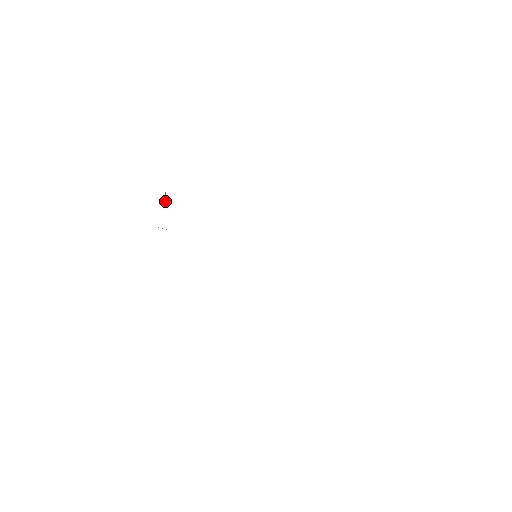
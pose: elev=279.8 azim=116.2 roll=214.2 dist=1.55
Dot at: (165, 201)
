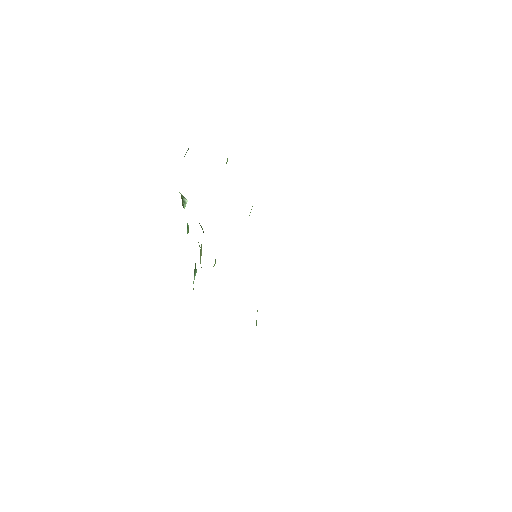
Dot at: (184, 208)
